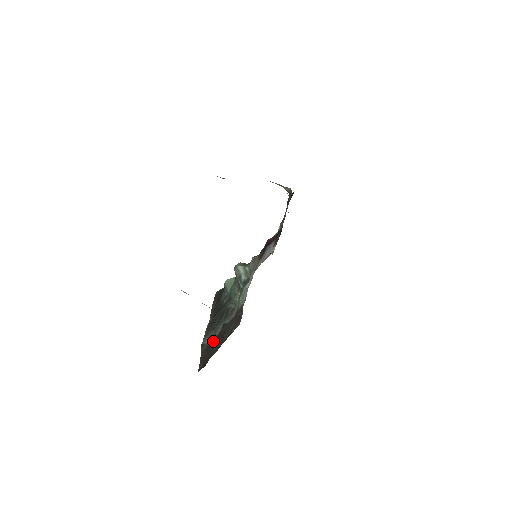
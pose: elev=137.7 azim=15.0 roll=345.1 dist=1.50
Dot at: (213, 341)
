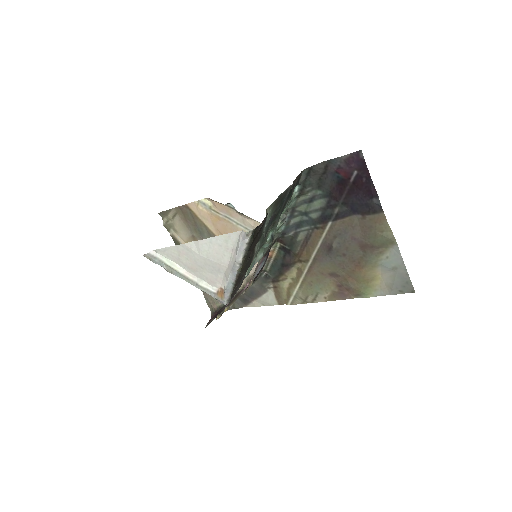
Dot at: (261, 232)
